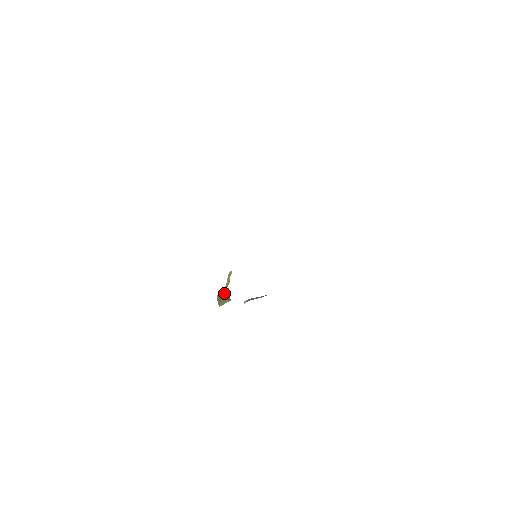
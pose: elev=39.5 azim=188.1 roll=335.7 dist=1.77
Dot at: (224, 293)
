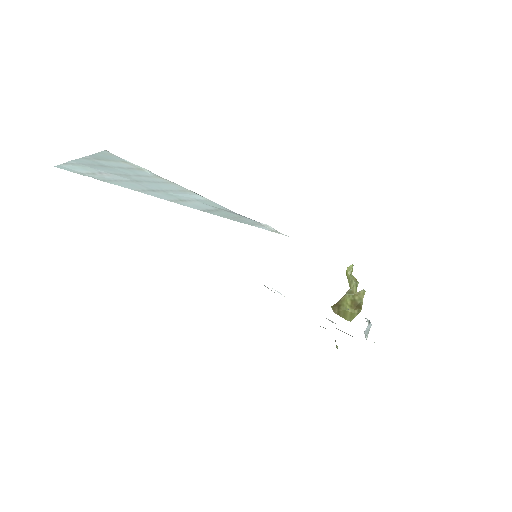
Dot at: (345, 301)
